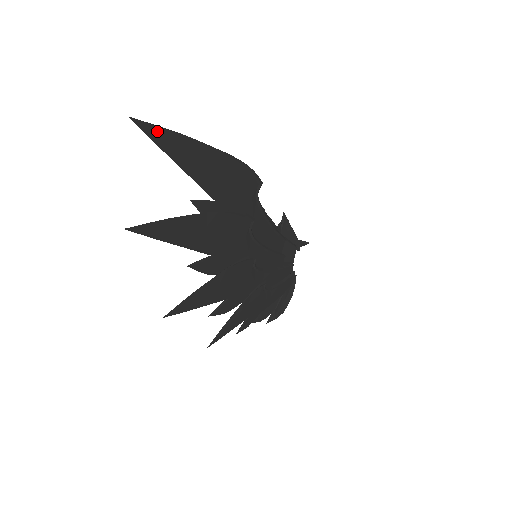
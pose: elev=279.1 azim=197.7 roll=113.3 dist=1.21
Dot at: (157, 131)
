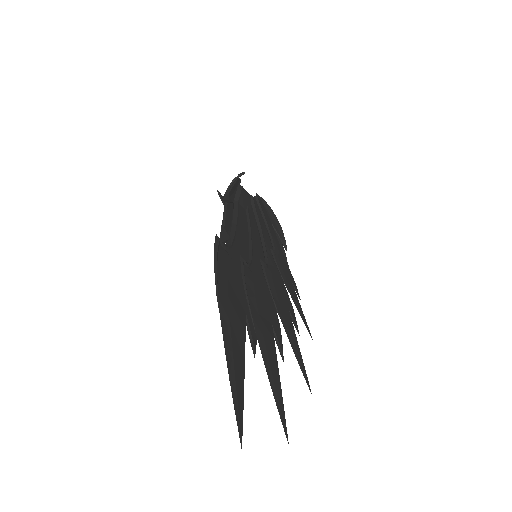
Dot at: (238, 411)
